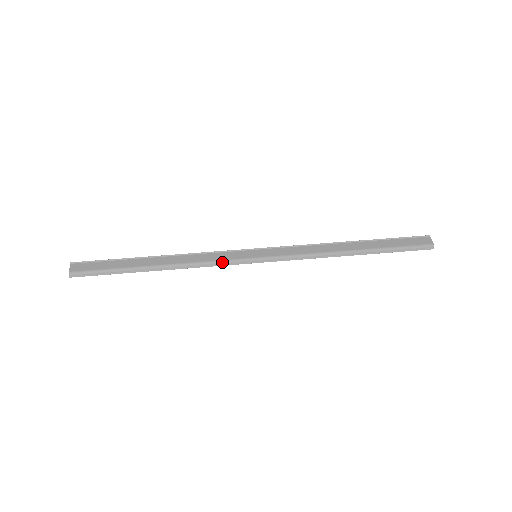
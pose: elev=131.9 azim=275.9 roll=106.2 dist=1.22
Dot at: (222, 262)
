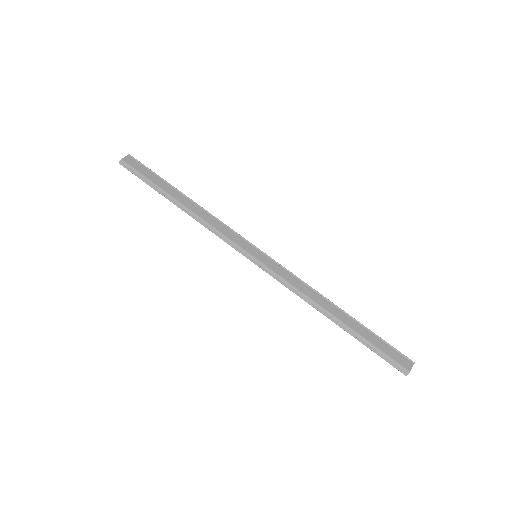
Dot at: (227, 239)
